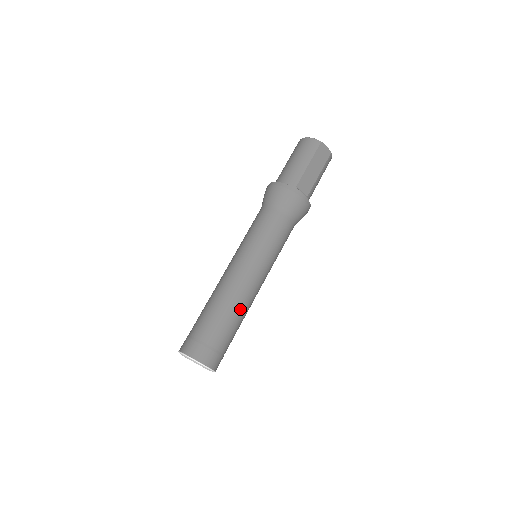
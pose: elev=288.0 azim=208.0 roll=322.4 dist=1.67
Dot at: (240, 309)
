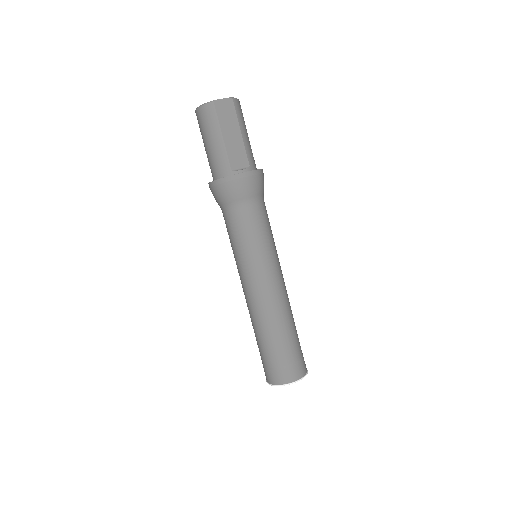
Dot at: (282, 317)
